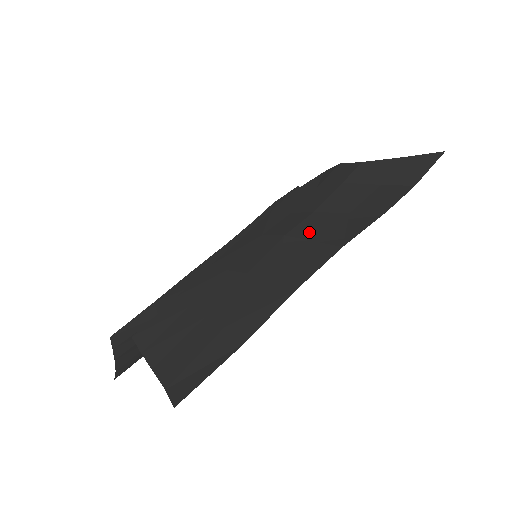
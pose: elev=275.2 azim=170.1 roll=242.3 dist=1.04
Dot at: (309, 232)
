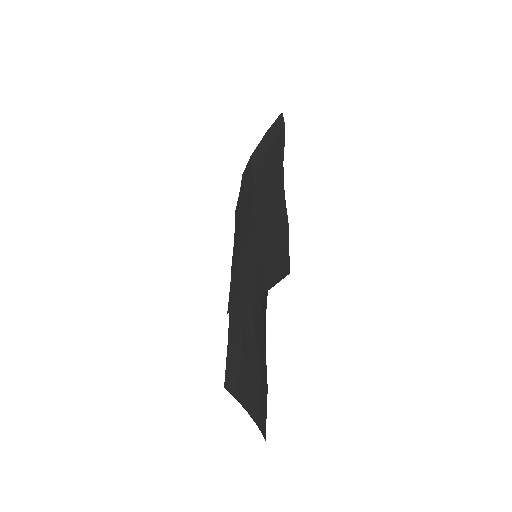
Dot at: (261, 189)
